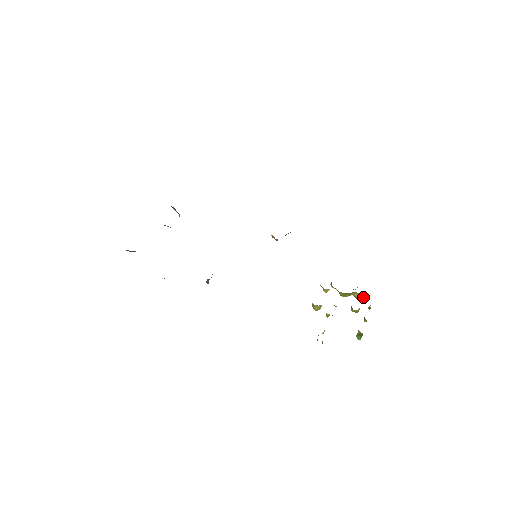
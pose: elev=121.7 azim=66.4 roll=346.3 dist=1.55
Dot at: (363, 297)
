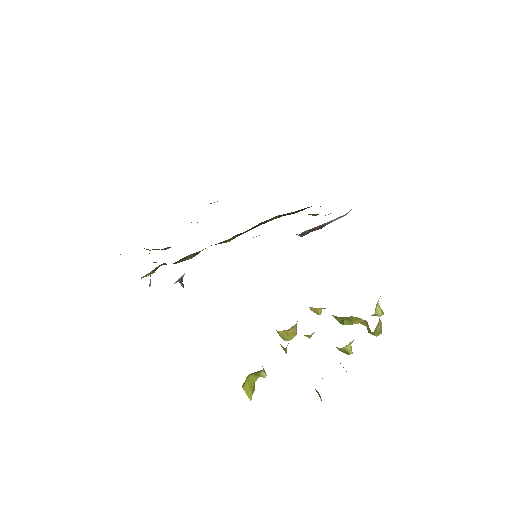
Dot at: (368, 328)
